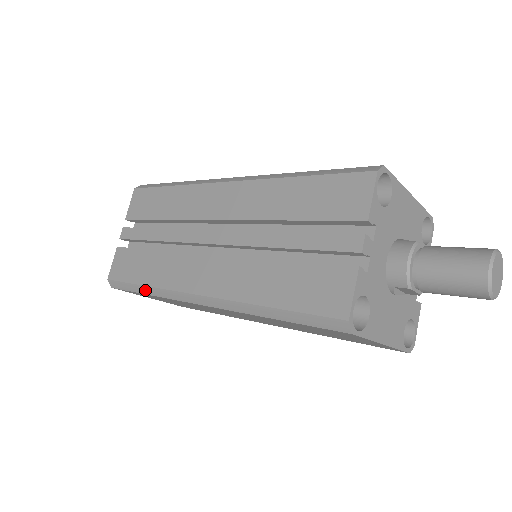
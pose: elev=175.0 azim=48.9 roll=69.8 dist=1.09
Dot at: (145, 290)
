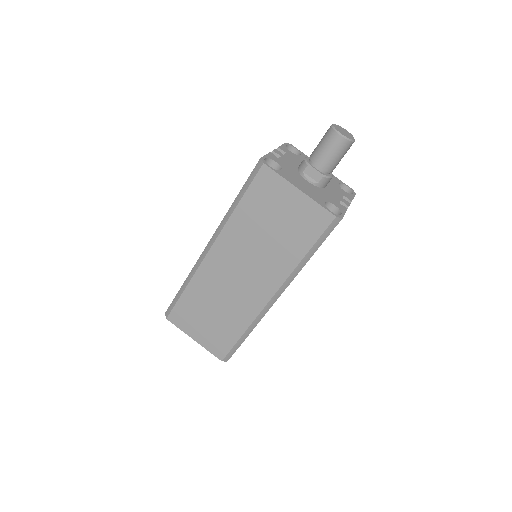
Dot at: (183, 287)
